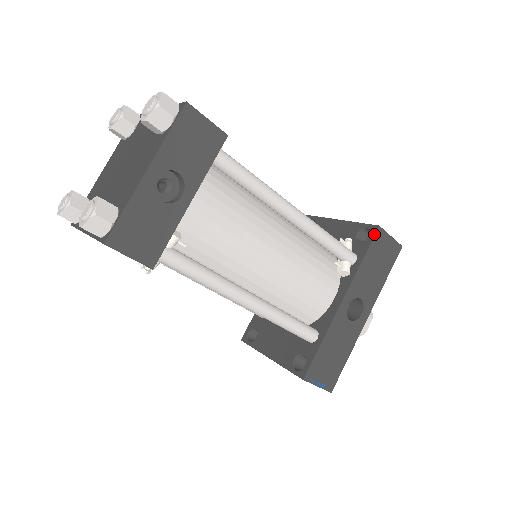
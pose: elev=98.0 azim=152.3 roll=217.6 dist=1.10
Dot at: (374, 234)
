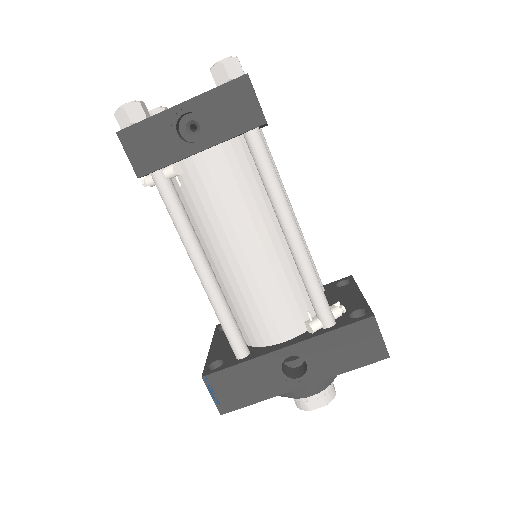
Dot at: (363, 318)
